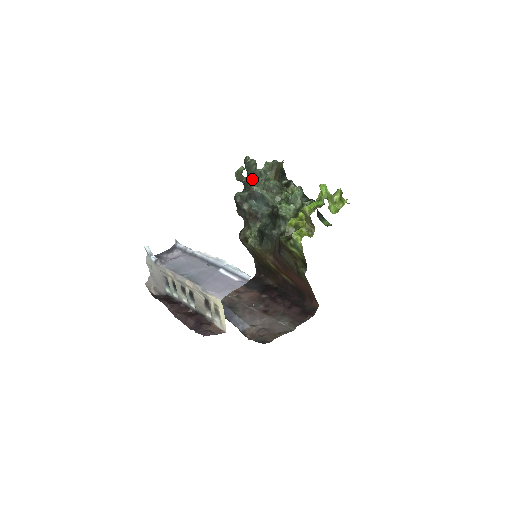
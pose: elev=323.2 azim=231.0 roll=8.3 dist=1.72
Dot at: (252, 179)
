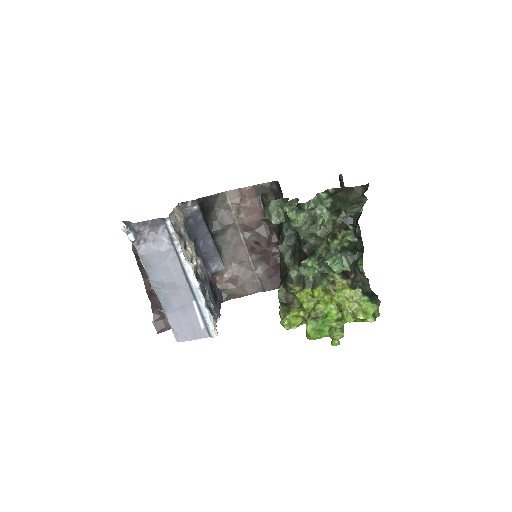
Dot at: occluded
